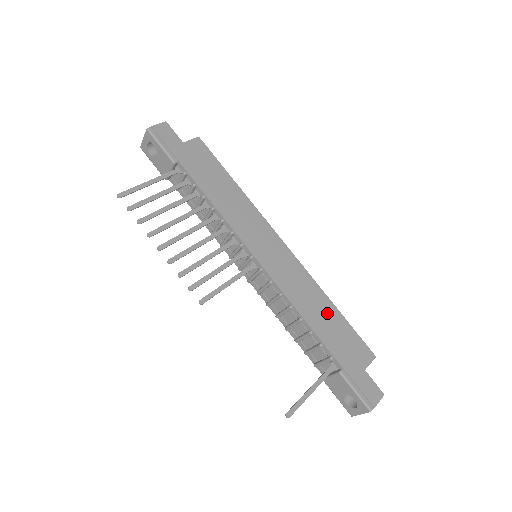
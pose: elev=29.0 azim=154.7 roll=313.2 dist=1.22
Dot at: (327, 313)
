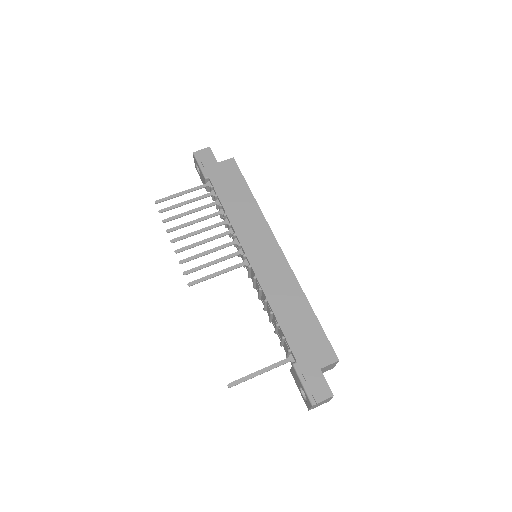
Dot at: (300, 312)
